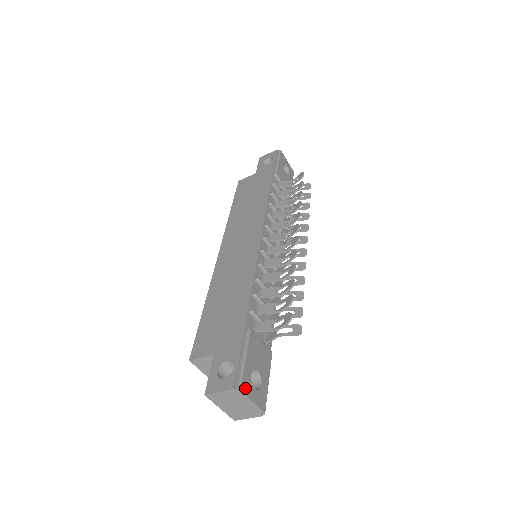
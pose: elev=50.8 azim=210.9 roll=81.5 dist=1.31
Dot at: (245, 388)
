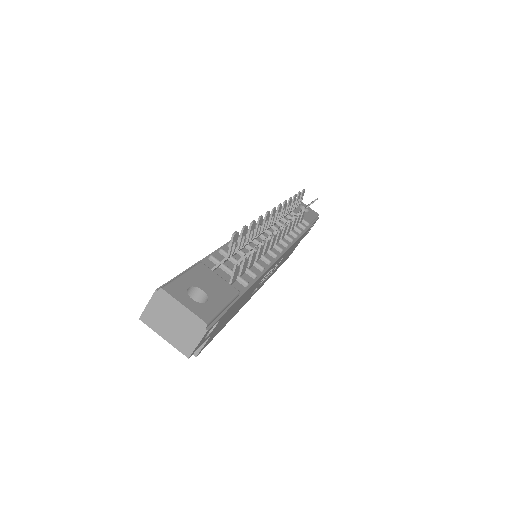
Dot at: (172, 291)
